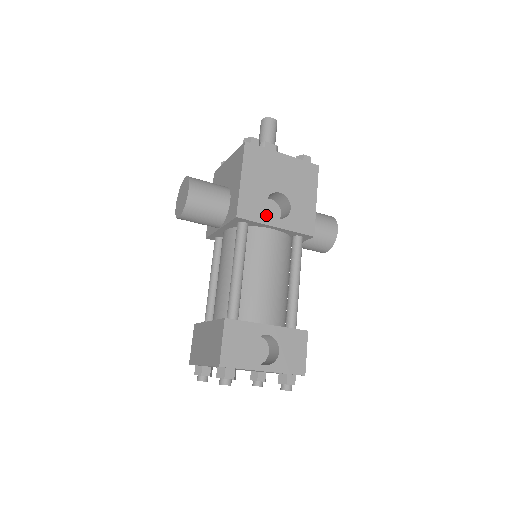
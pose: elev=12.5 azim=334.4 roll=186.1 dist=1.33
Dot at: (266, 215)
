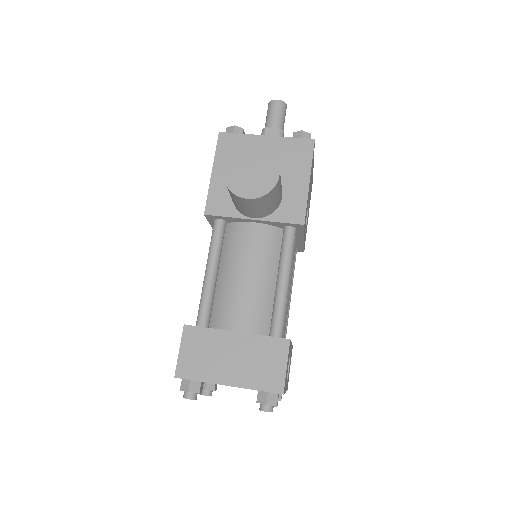
Dot at: (305, 226)
